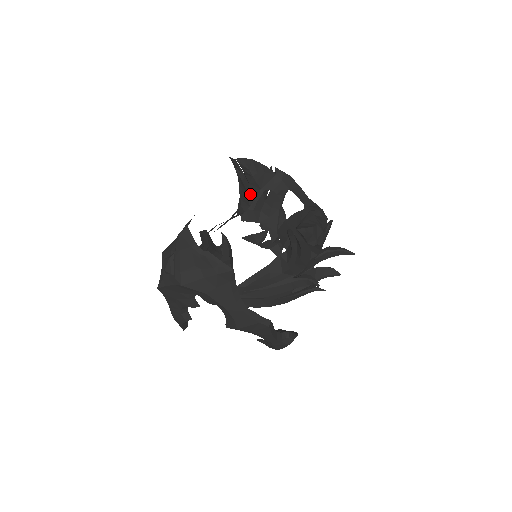
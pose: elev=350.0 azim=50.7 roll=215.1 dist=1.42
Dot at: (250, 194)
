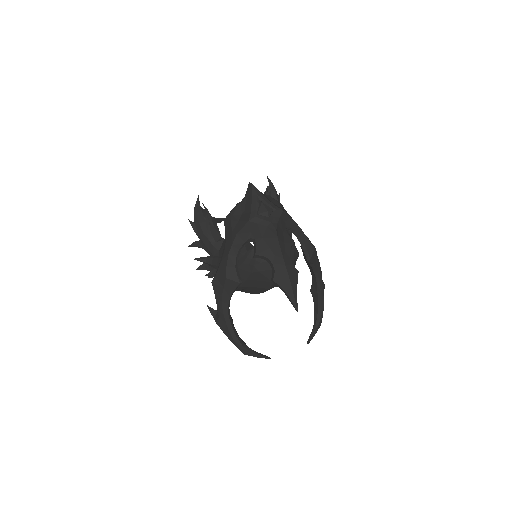
Dot at: (215, 229)
